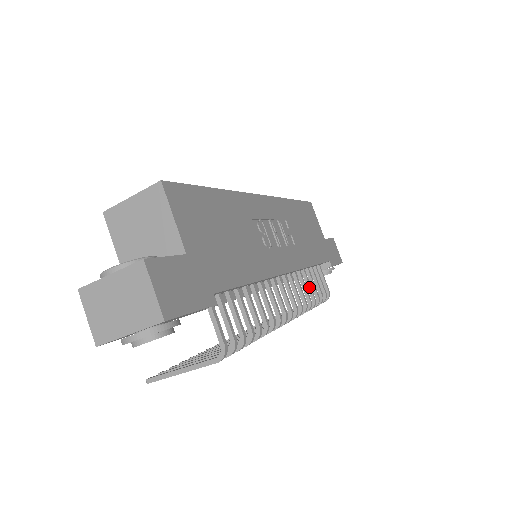
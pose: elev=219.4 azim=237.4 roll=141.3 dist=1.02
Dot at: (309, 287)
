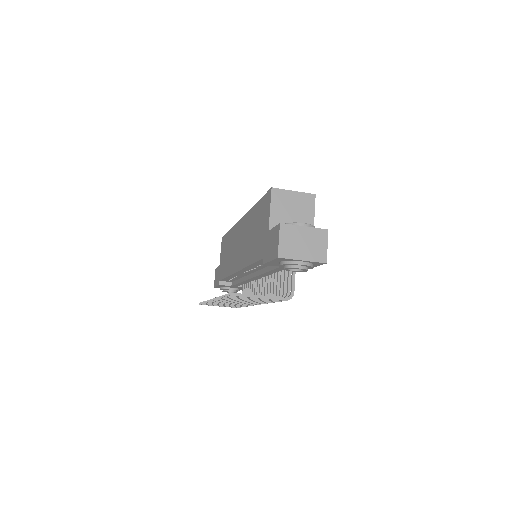
Dot at: occluded
